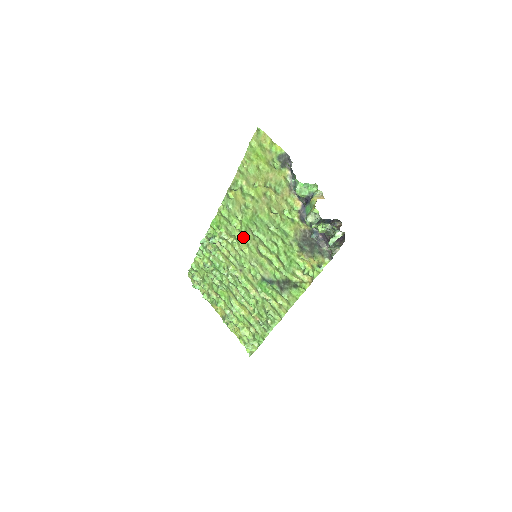
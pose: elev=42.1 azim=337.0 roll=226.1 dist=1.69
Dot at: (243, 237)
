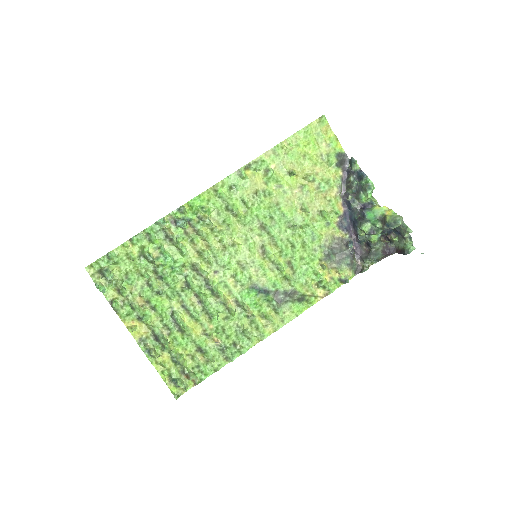
Dot at: (241, 229)
